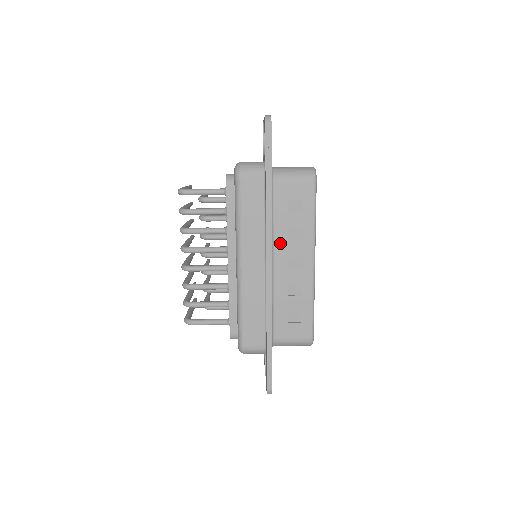
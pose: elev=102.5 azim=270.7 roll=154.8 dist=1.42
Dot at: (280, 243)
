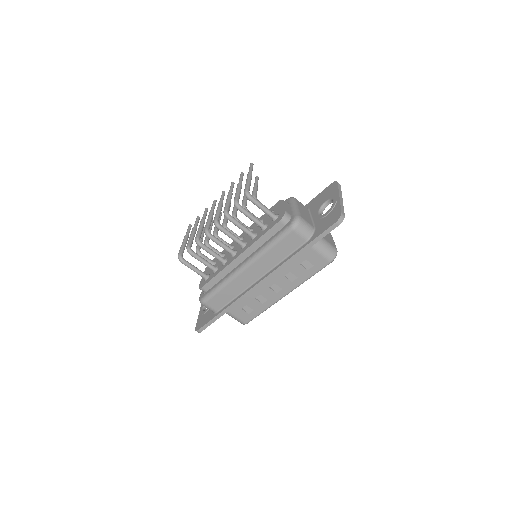
Dot at: (278, 274)
